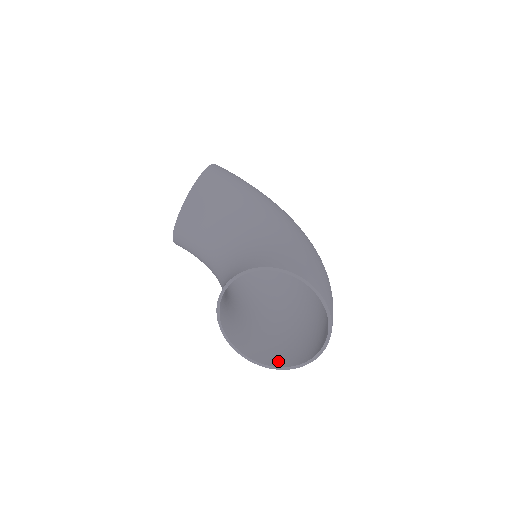
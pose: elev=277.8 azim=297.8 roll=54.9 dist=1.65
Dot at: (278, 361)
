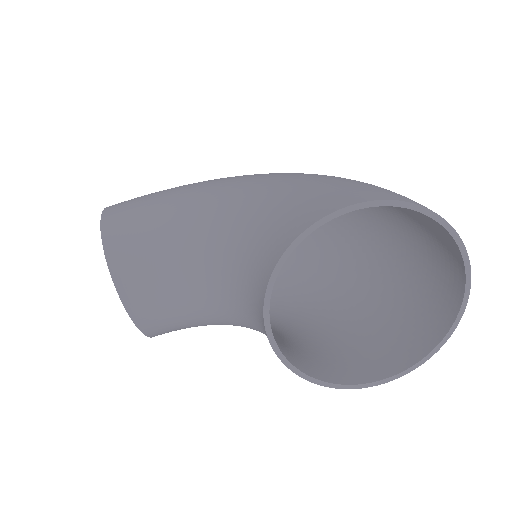
Dot at: (418, 346)
